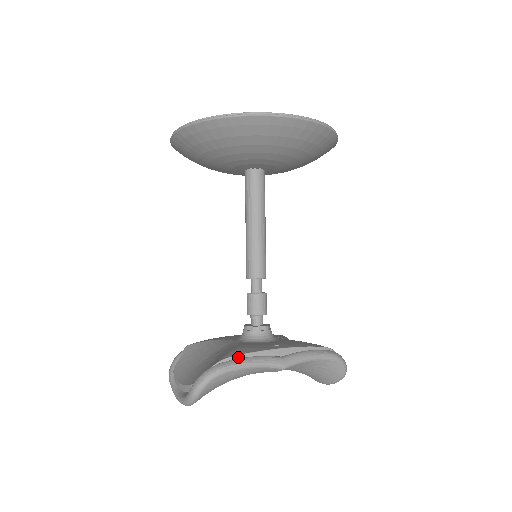
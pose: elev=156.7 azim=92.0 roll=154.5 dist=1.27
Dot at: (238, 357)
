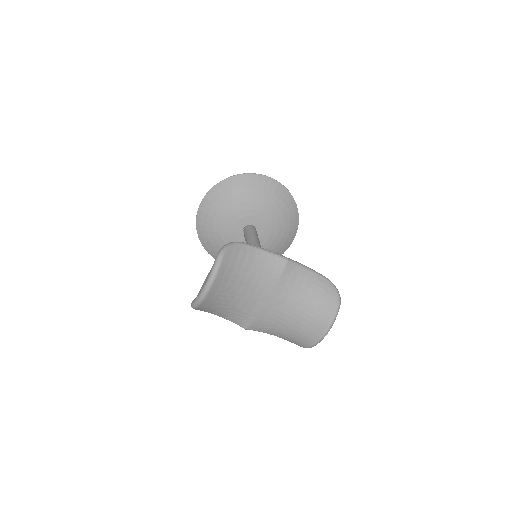
Dot at: occluded
